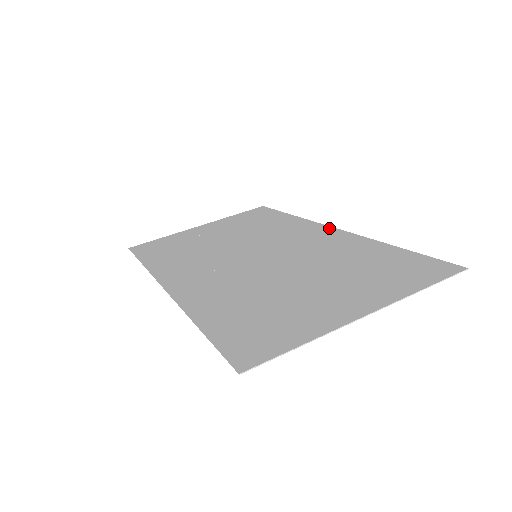
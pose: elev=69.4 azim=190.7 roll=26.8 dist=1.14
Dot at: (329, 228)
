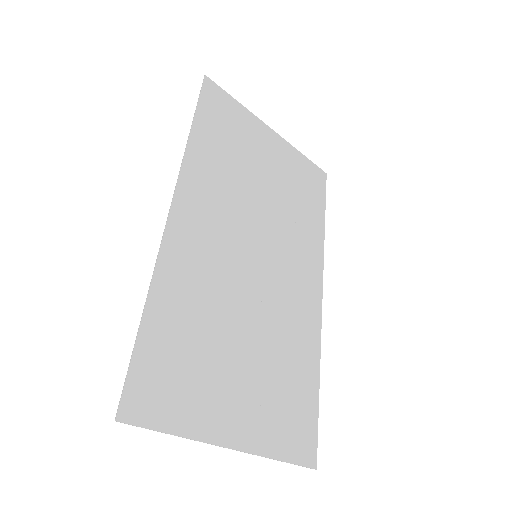
Dot at: (320, 290)
